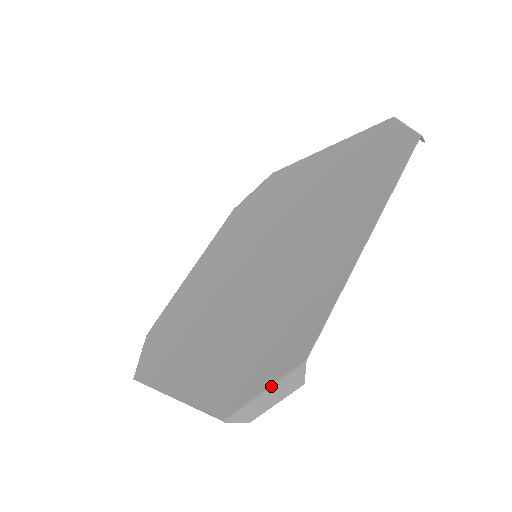
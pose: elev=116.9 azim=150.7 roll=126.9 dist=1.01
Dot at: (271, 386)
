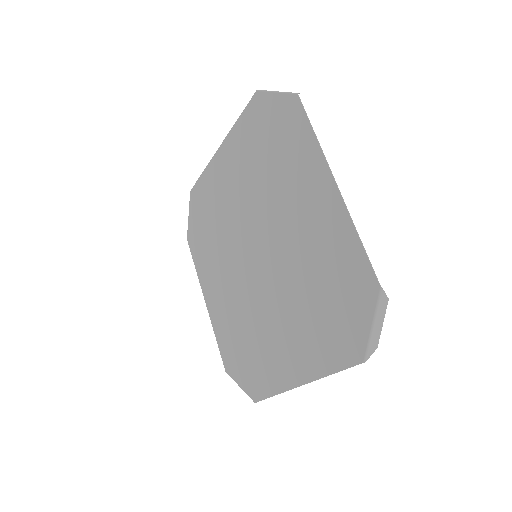
Dot at: (374, 318)
